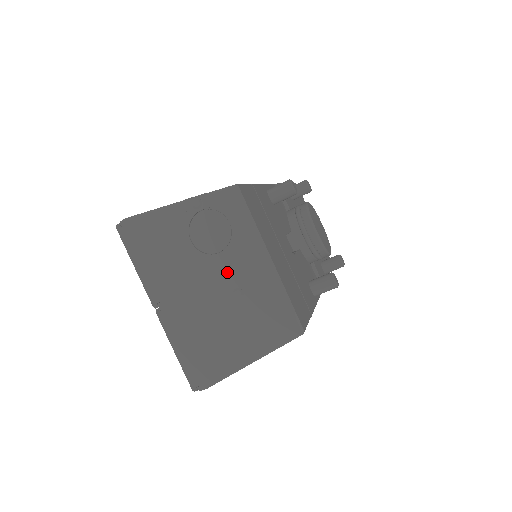
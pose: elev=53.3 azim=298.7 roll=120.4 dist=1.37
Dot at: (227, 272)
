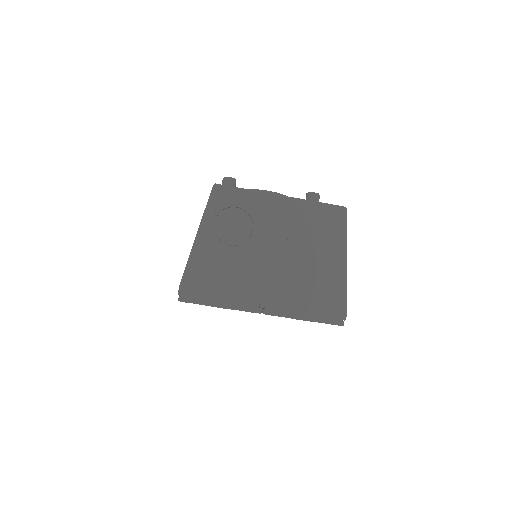
Dot at: (270, 234)
